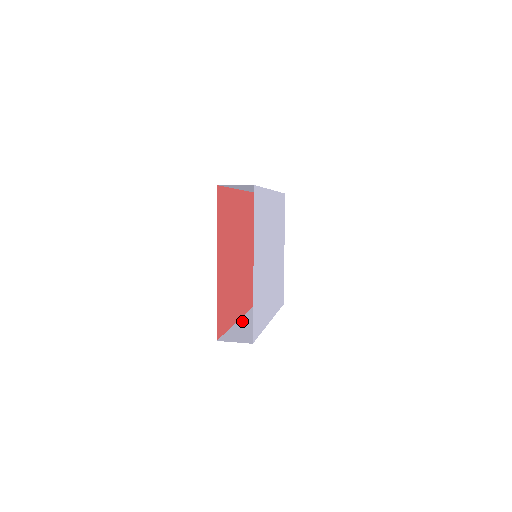
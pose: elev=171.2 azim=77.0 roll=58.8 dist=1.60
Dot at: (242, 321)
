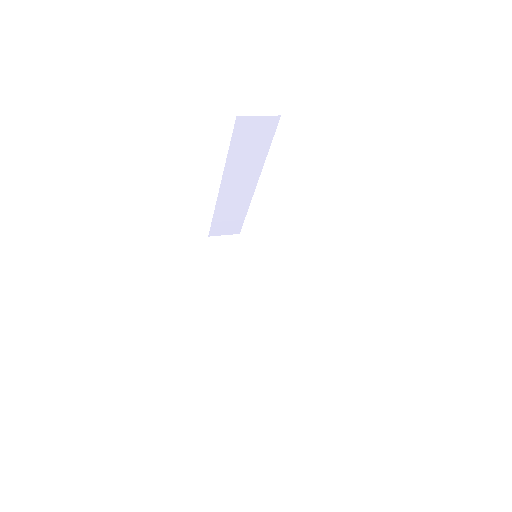
Dot at: occluded
